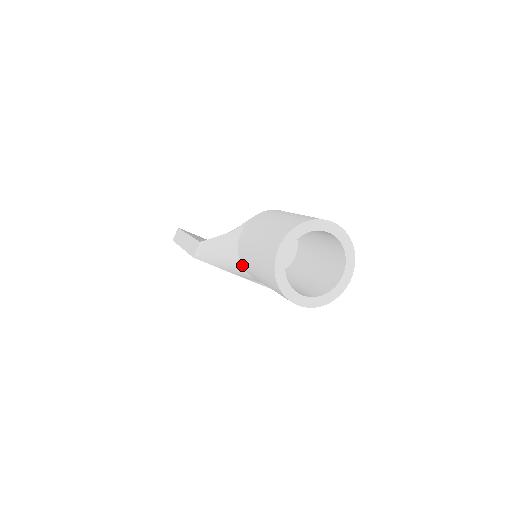
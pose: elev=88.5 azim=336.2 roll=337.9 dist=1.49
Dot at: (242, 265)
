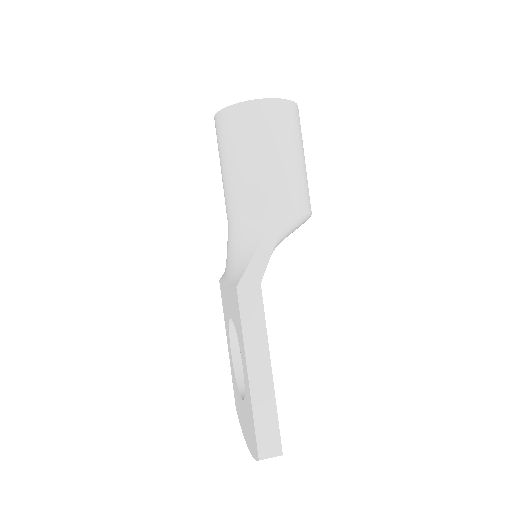
Dot at: occluded
